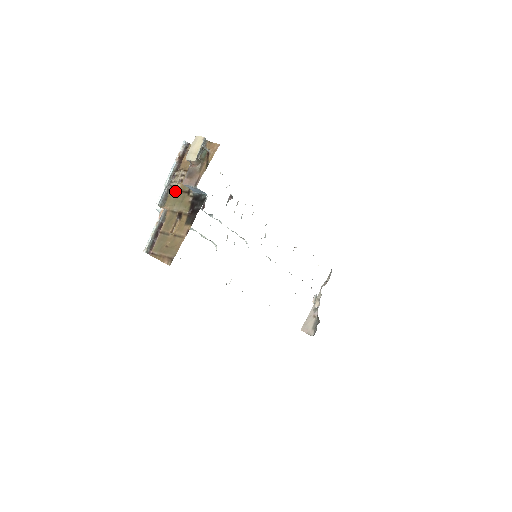
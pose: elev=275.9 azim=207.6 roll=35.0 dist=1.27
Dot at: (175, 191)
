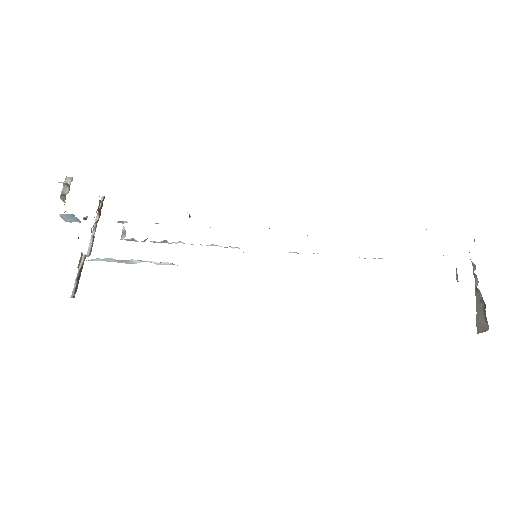
Dot at: occluded
